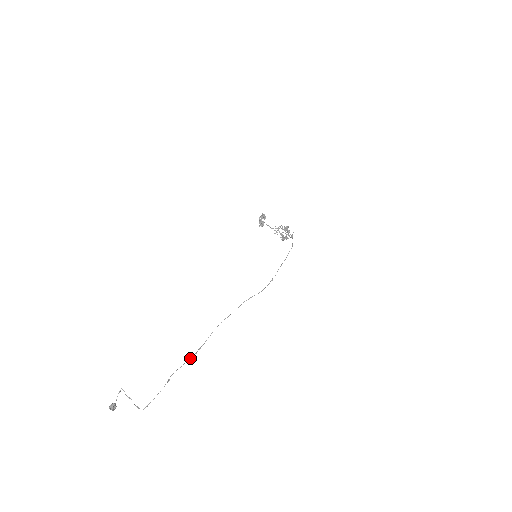
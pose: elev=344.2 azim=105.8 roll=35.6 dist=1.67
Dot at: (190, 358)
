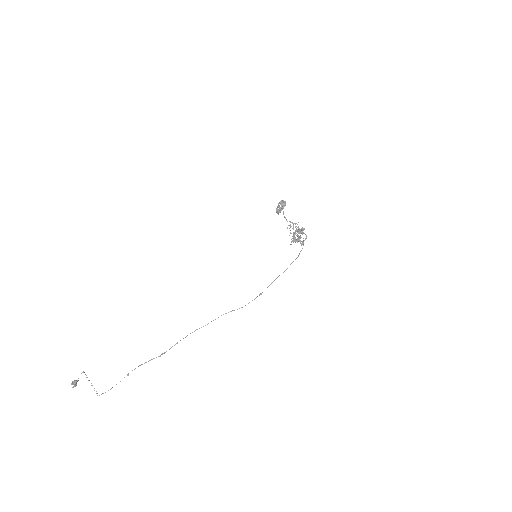
Dot at: (153, 358)
